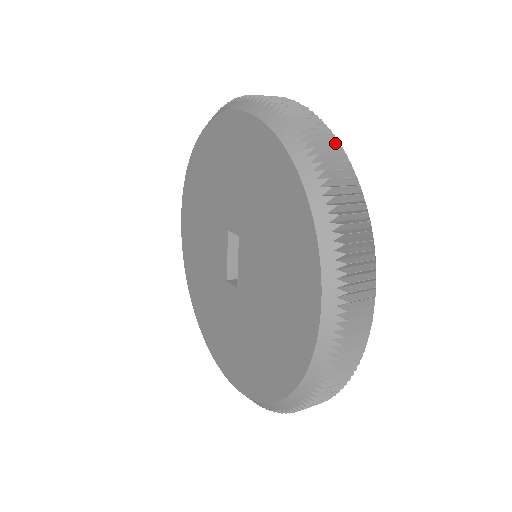
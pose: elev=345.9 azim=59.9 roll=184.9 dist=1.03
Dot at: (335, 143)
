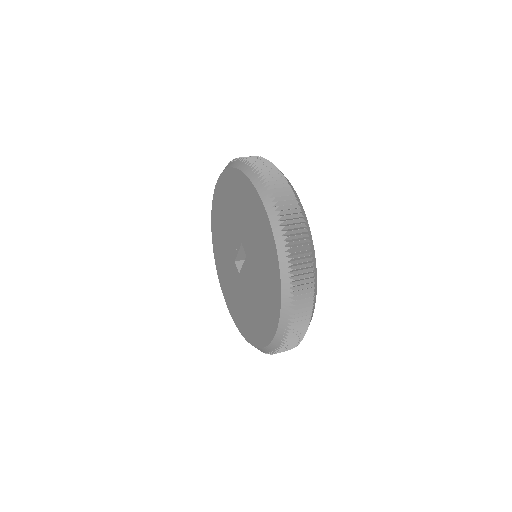
Dot at: (310, 267)
